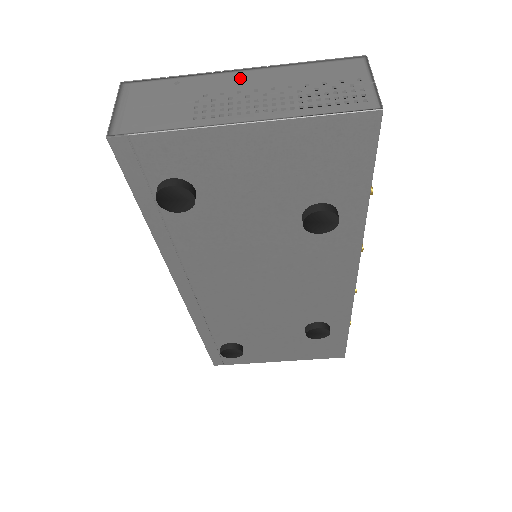
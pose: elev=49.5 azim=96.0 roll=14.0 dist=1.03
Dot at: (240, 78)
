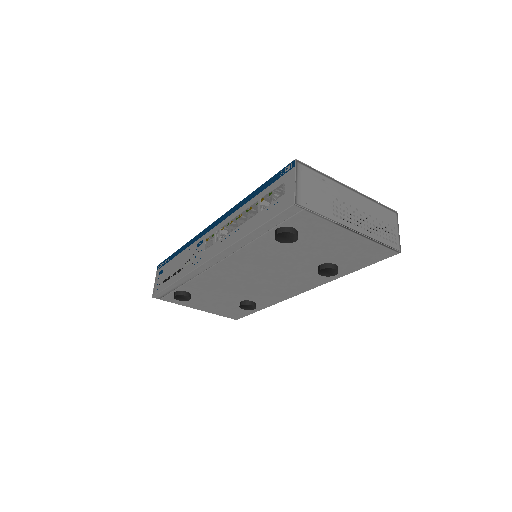
Dot at: (351, 195)
